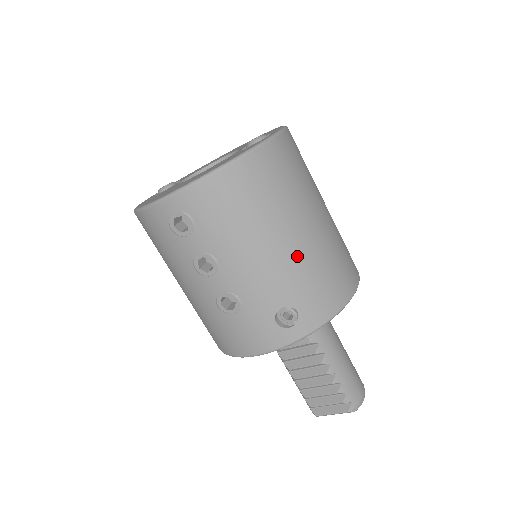
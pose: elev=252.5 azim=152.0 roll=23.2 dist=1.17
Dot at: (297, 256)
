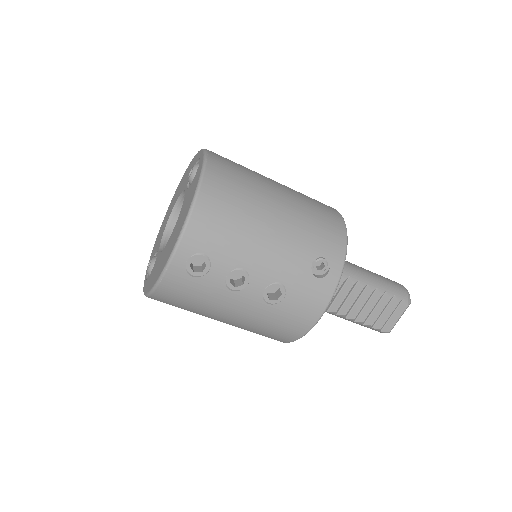
Dot at: (291, 221)
